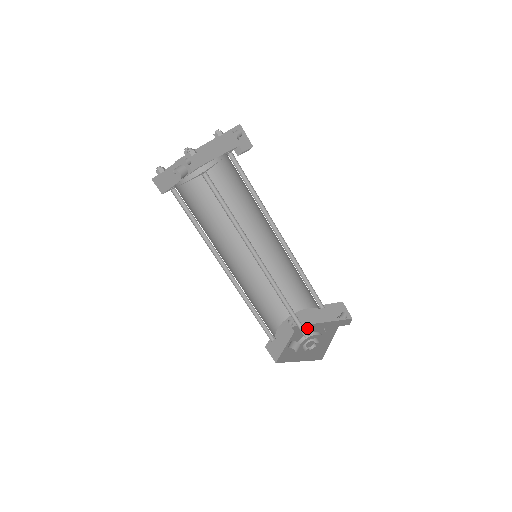
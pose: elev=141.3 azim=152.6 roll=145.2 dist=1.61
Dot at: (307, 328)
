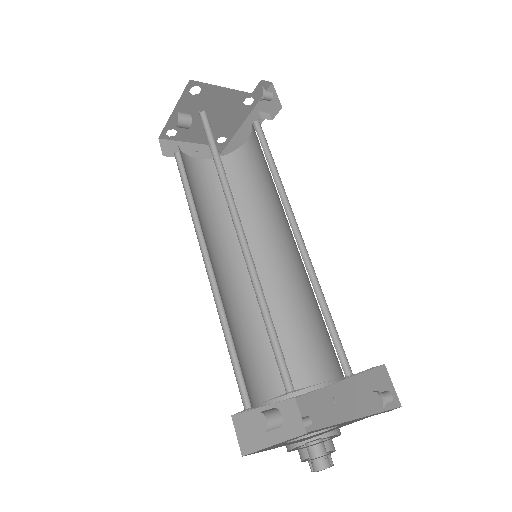
Dot at: occluded
